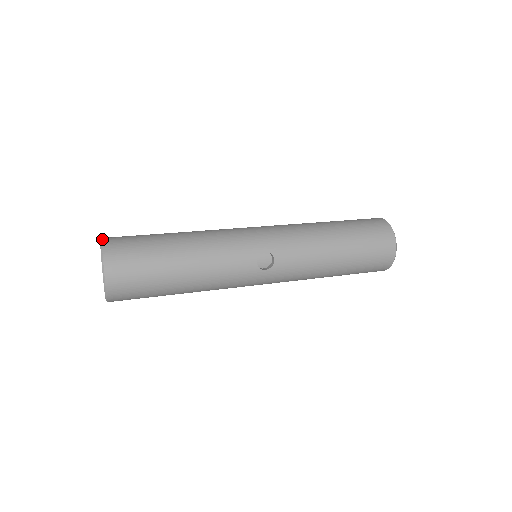
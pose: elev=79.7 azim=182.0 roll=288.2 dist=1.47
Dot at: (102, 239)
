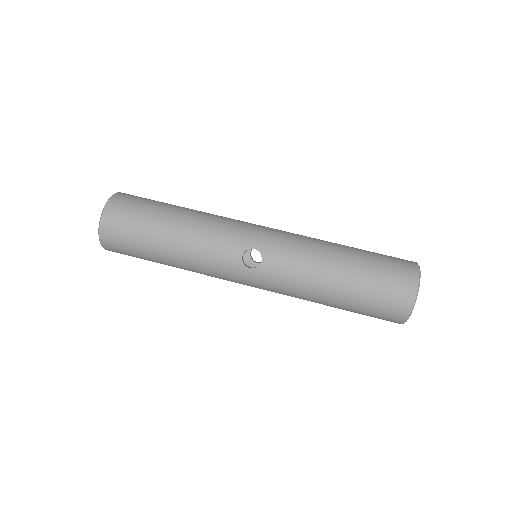
Dot at: (118, 192)
